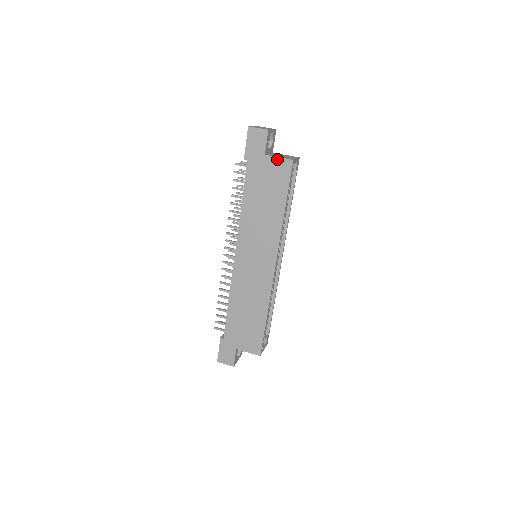
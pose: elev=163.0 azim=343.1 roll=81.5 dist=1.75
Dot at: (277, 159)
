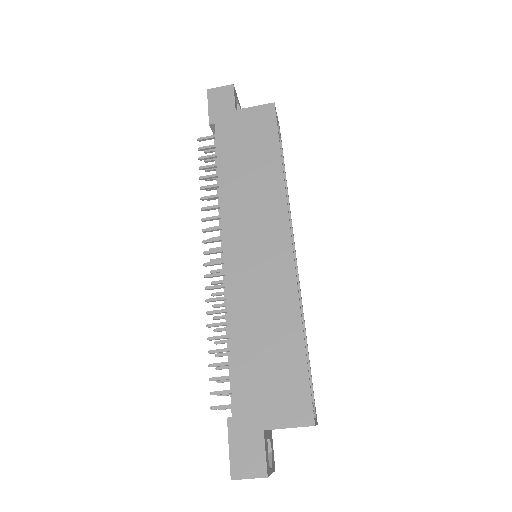
Dot at: (253, 109)
